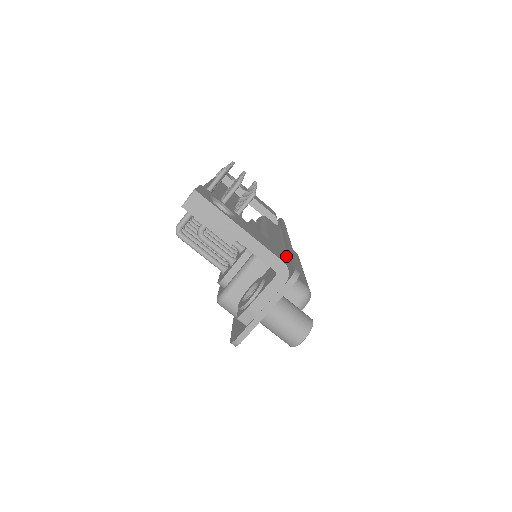
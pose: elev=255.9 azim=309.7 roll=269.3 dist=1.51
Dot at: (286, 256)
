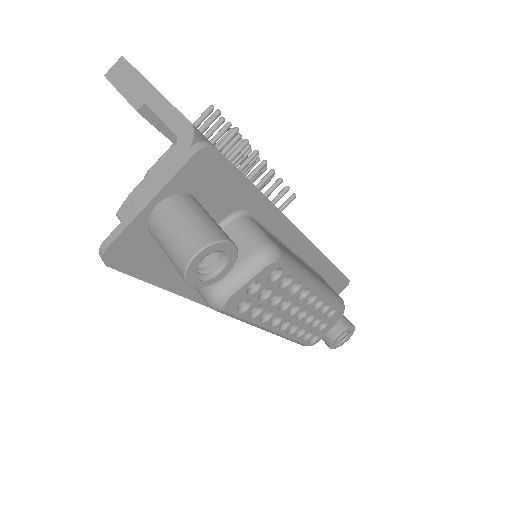
Dot at: occluded
